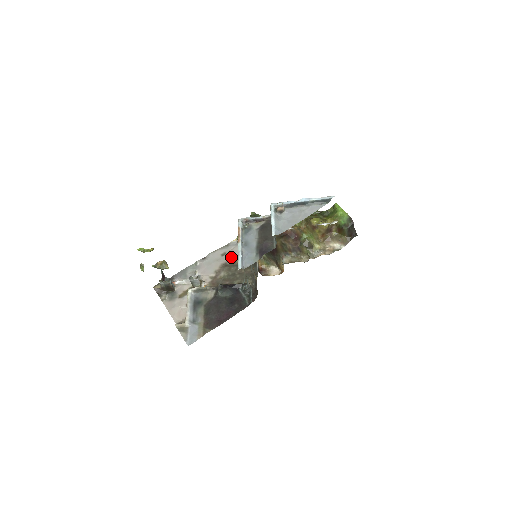
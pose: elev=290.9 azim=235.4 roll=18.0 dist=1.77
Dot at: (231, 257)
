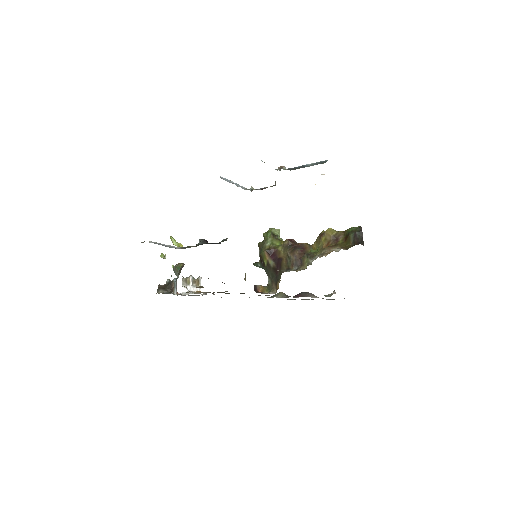
Dot at: occluded
